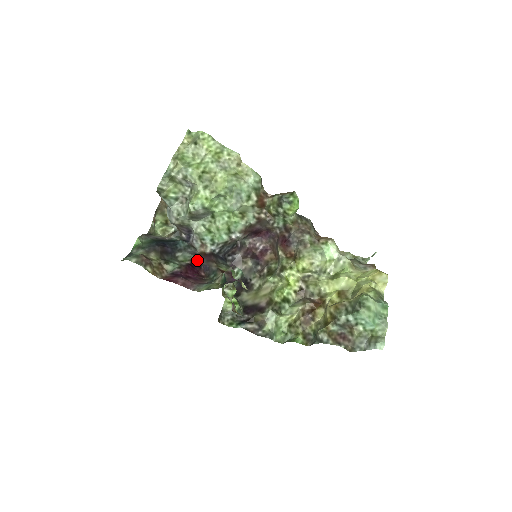
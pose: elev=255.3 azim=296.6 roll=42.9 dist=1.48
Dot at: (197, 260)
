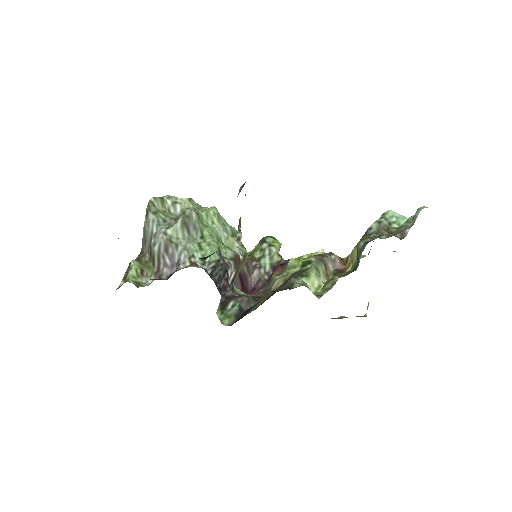
Dot at: occluded
